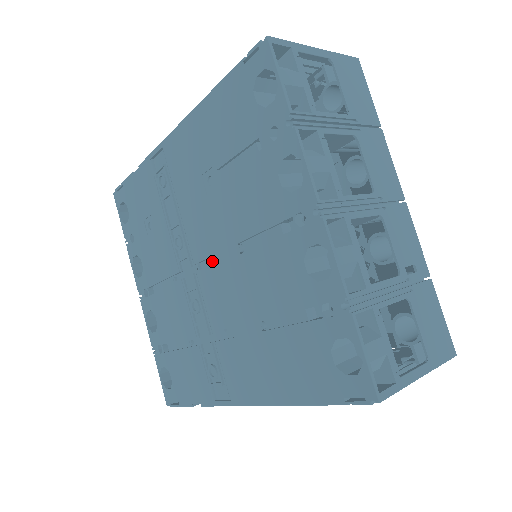
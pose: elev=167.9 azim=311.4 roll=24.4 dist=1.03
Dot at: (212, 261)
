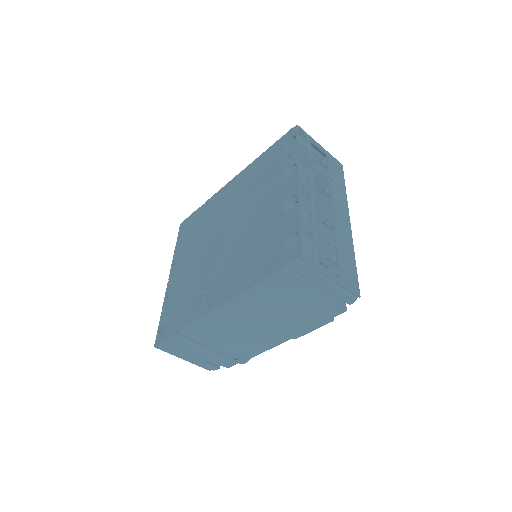
Dot at: (231, 231)
